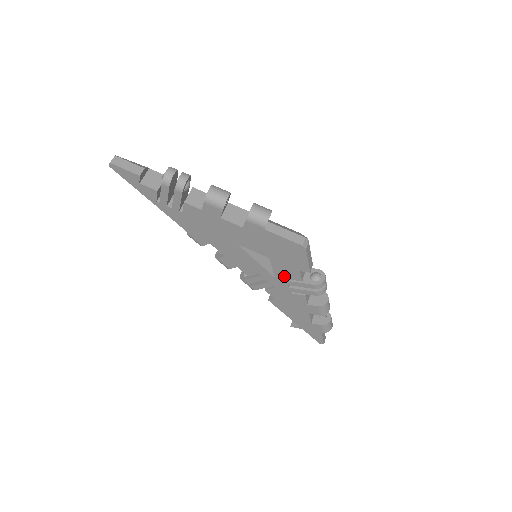
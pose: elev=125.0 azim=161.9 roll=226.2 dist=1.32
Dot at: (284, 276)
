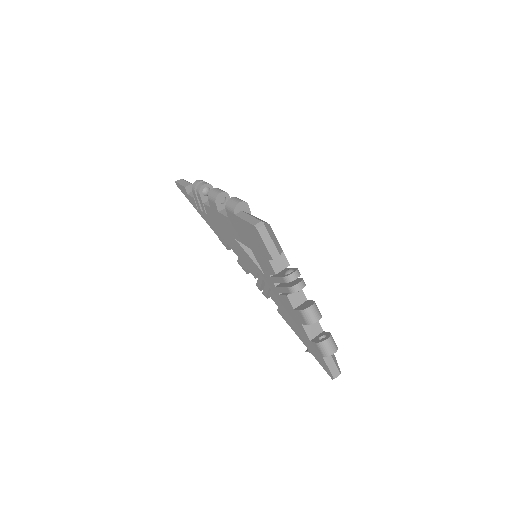
Dot at: (267, 271)
